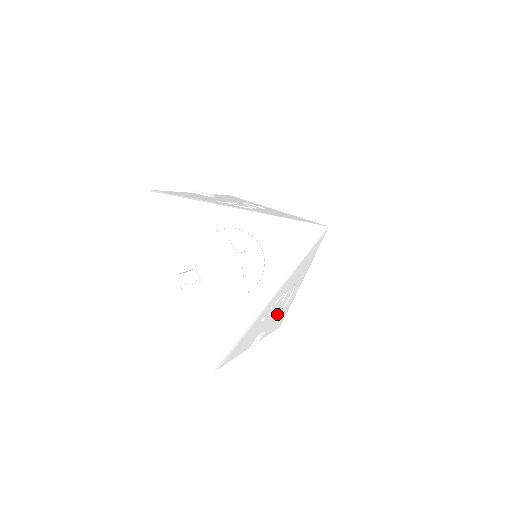
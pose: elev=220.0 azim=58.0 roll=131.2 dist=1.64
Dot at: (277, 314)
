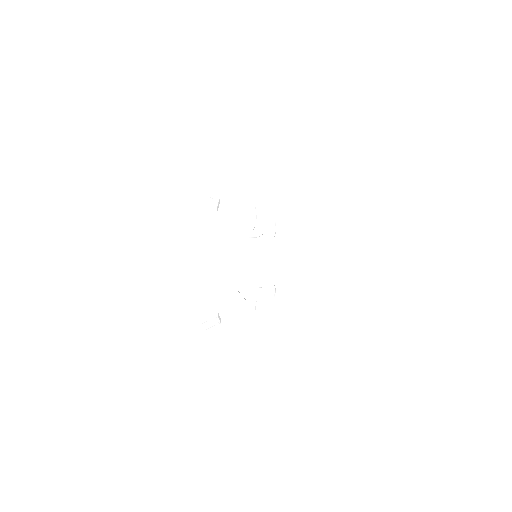
Dot at: occluded
